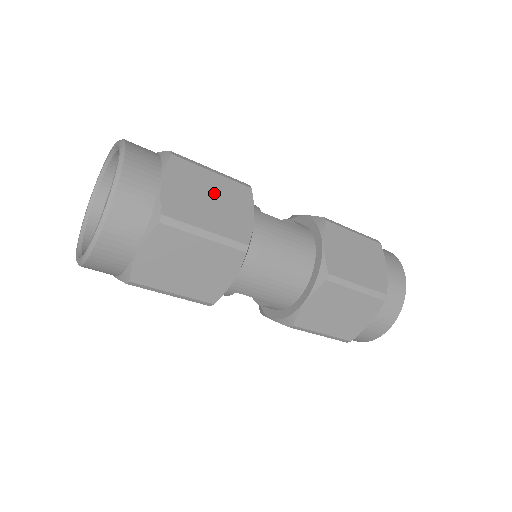
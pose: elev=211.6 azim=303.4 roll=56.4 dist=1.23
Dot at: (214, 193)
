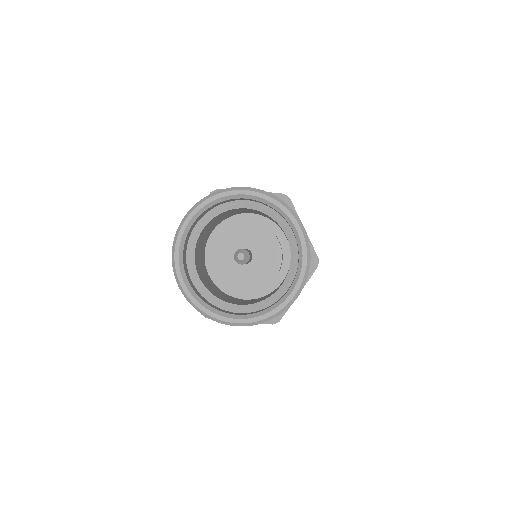
Dot at: occluded
